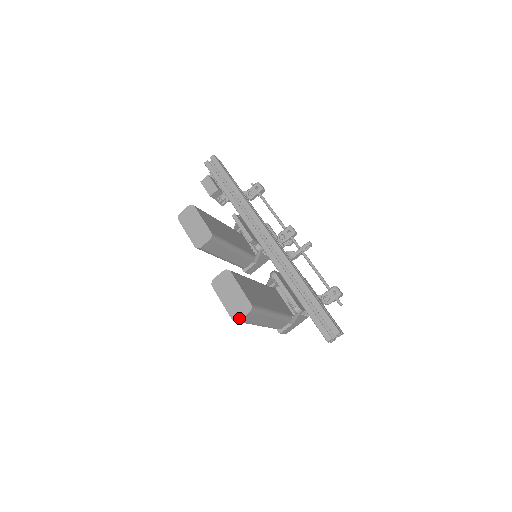
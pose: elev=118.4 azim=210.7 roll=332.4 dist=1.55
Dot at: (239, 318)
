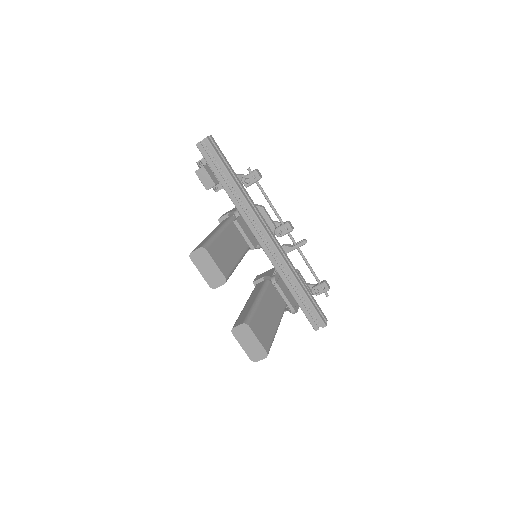
Dot at: (257, 360)
